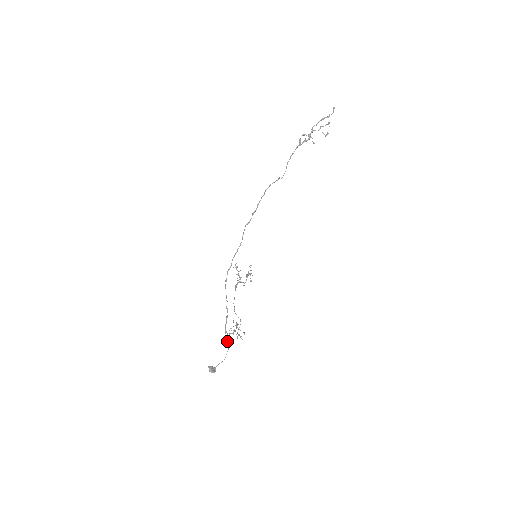
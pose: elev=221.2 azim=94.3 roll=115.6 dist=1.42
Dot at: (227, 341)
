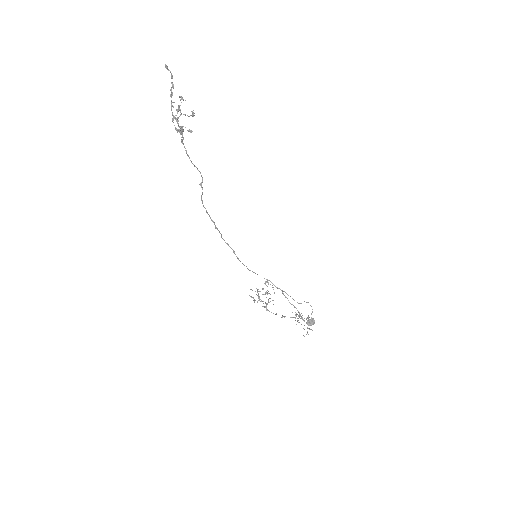
Dot at: occluded
